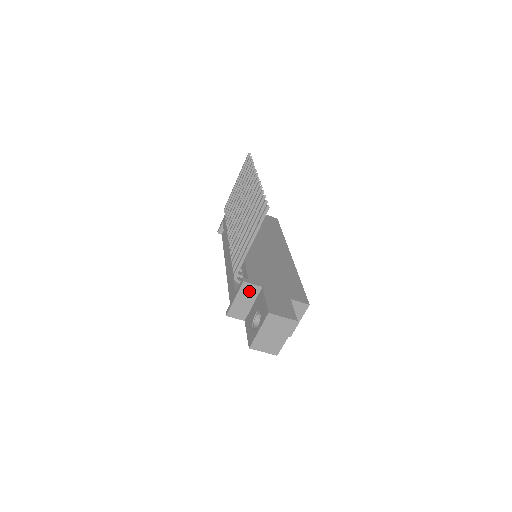
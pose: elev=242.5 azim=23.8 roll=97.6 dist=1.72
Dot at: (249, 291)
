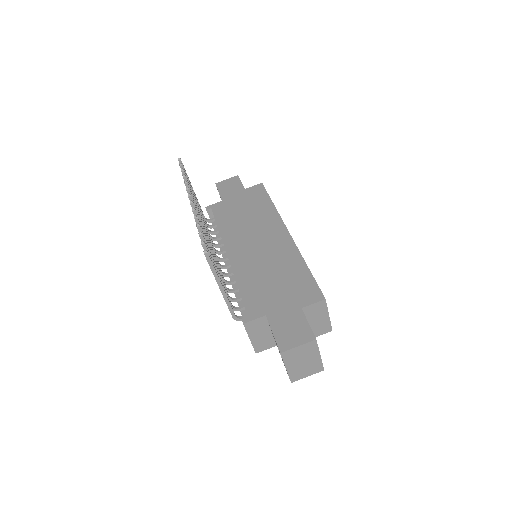
Dot at: (257, 326)
